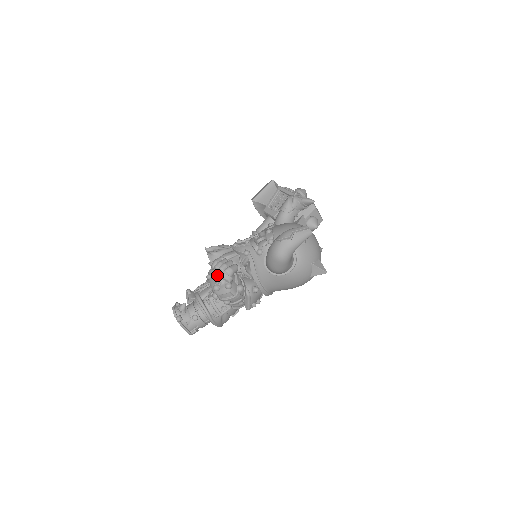
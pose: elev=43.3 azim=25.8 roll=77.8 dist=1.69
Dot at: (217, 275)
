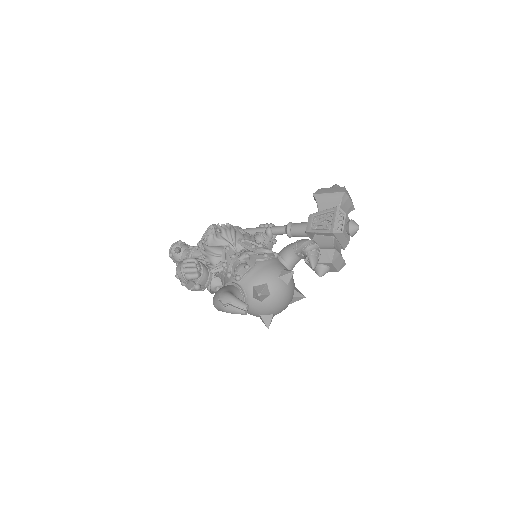
Dot at: (178, 273)
